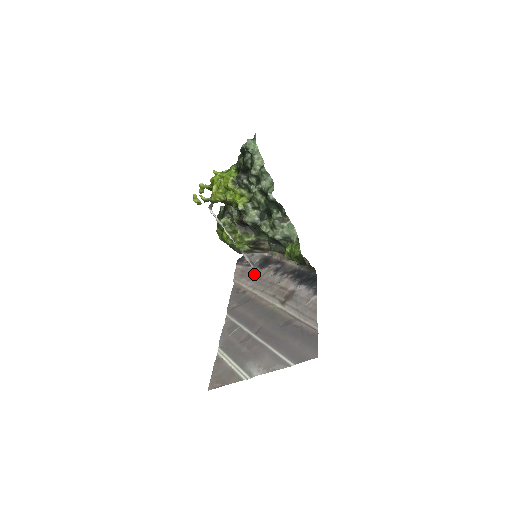
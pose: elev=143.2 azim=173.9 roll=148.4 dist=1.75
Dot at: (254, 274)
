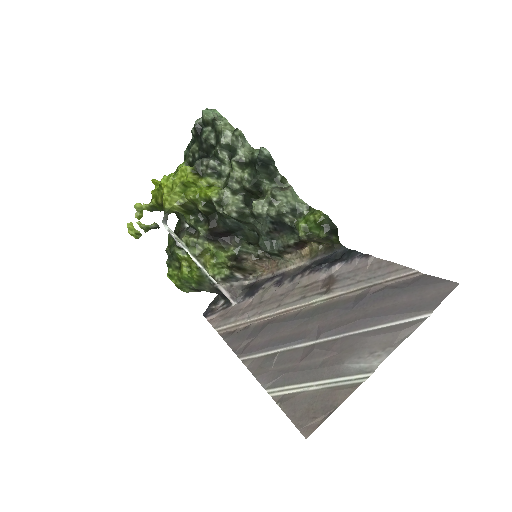
Dot at: (245, 306)
